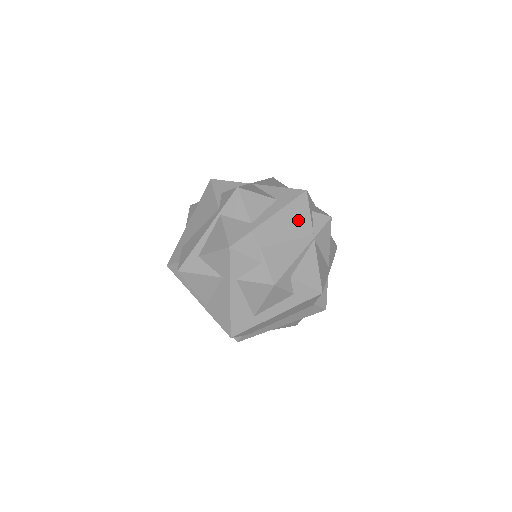
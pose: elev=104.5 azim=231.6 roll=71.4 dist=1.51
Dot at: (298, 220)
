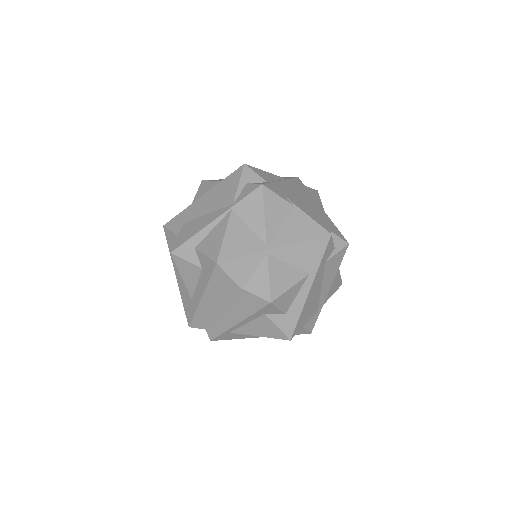
Dot at: (224, 193)
